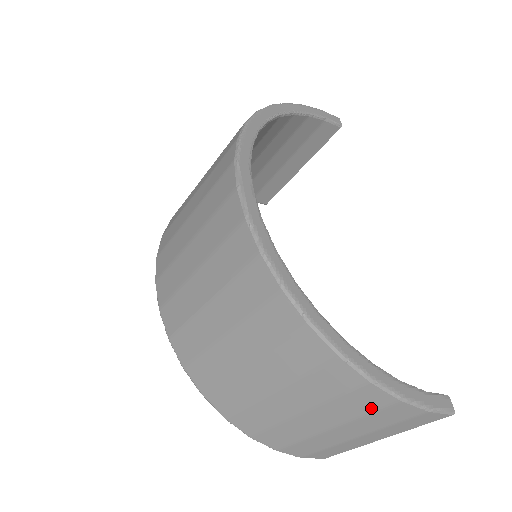
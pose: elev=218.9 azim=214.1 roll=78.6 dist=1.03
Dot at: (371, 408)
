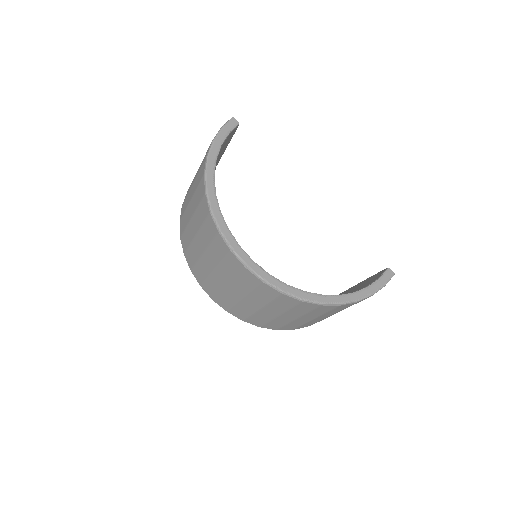
Dot at: (360, 301)
